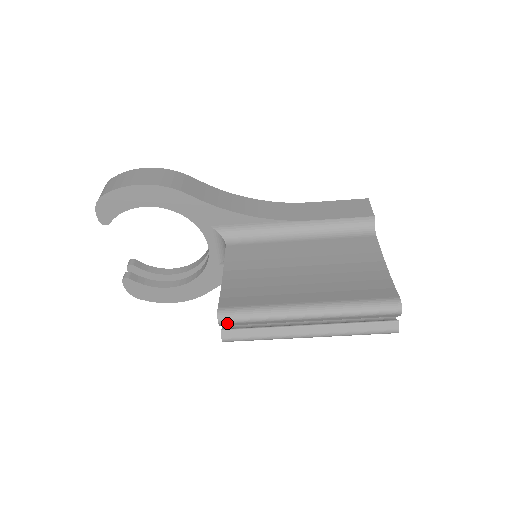
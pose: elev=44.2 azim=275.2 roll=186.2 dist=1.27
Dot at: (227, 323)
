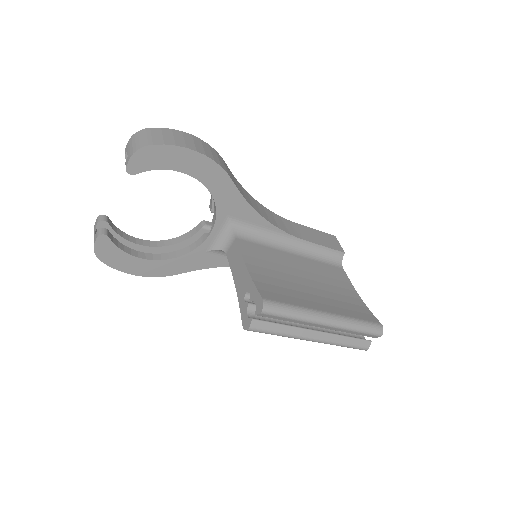
Dot at: (267, 314)
